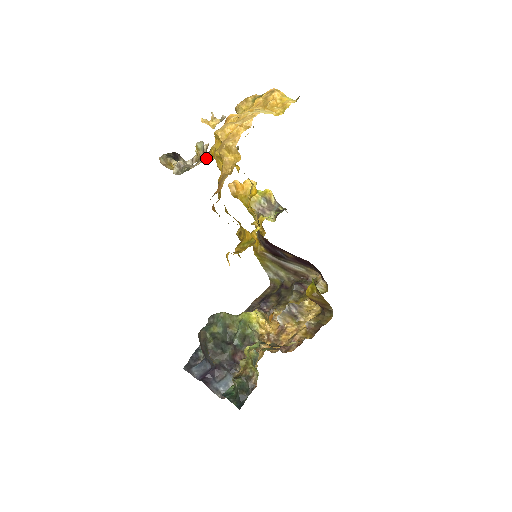
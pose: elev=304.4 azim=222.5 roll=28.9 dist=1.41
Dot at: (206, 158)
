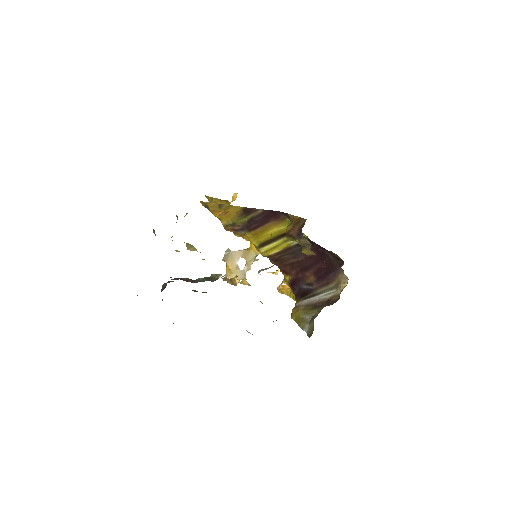
Dot at: (246, 250)
